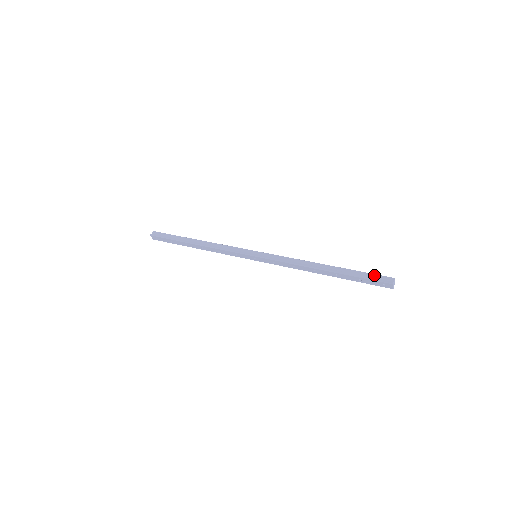
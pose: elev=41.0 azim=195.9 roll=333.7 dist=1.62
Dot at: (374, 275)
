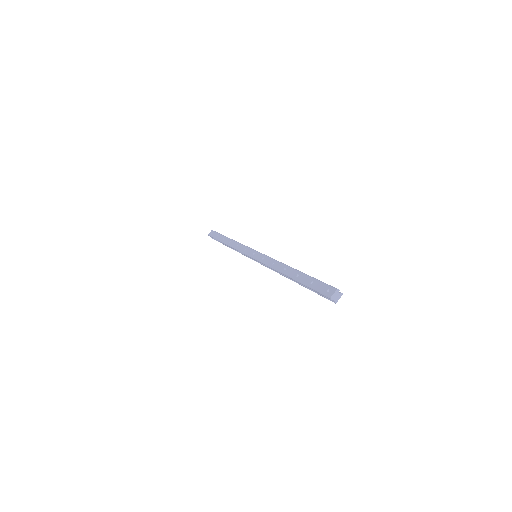
Dot at: occluded
